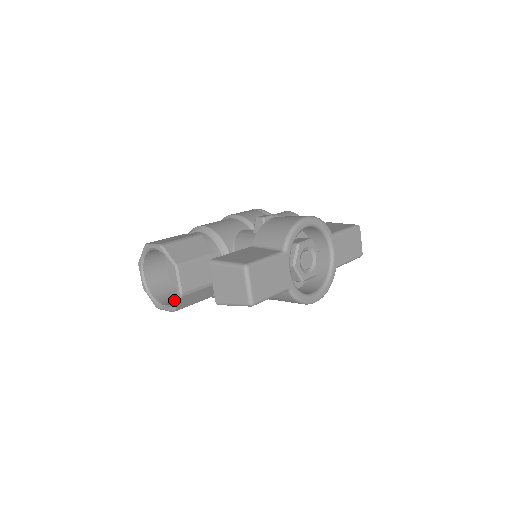
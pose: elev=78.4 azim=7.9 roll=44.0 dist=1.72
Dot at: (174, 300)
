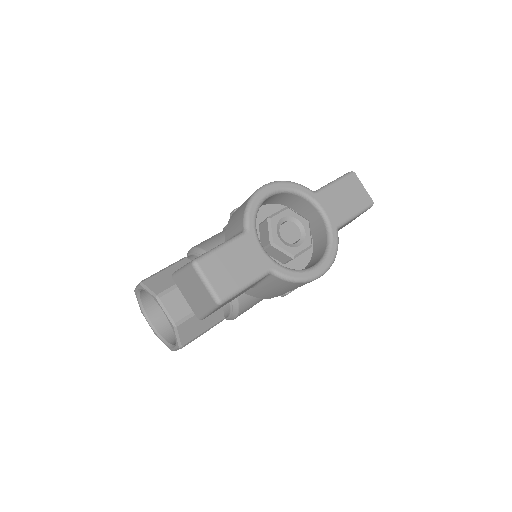
Dot at: occluded
